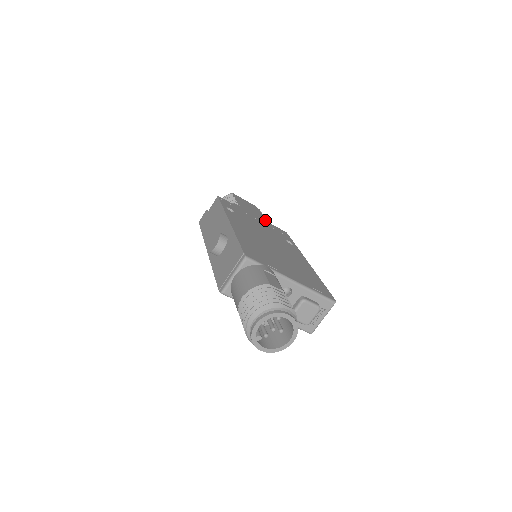
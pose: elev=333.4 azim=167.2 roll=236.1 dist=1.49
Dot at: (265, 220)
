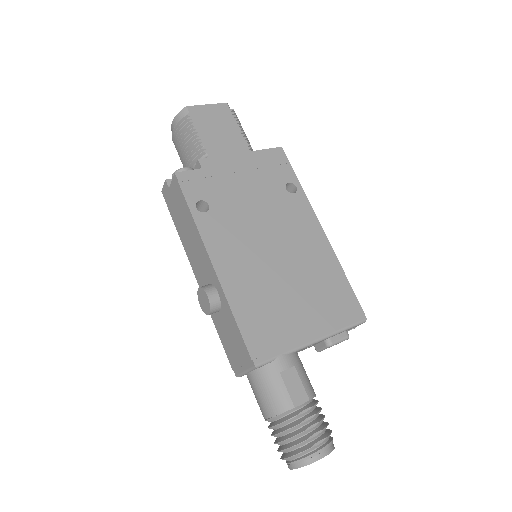
Dot at: (248, 150)
